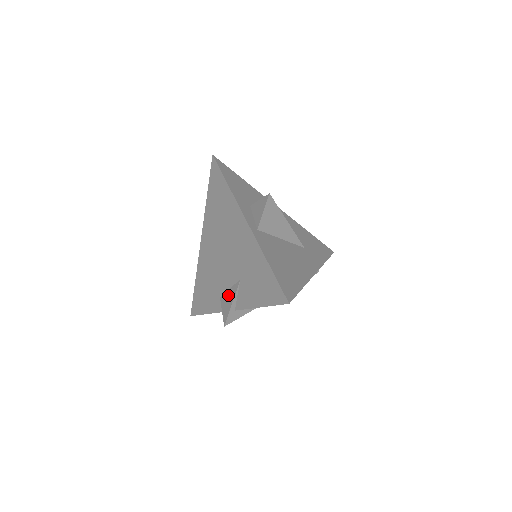
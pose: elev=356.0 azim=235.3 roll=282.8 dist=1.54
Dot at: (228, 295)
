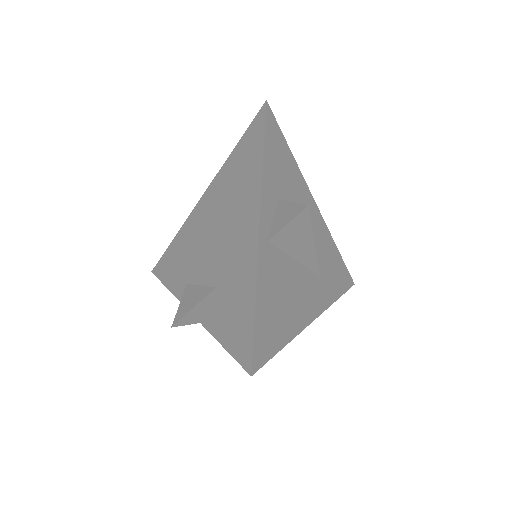
Dot at: (195, 292)
